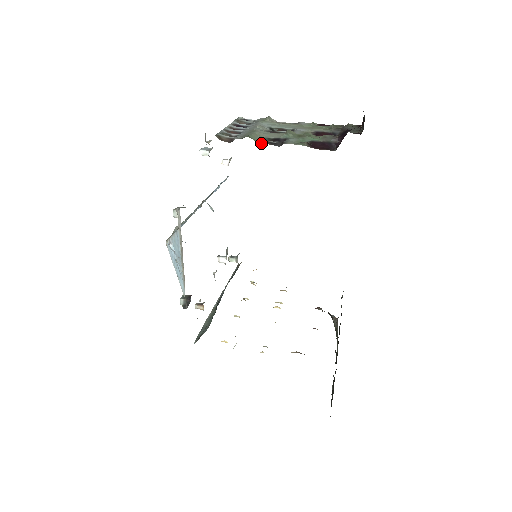
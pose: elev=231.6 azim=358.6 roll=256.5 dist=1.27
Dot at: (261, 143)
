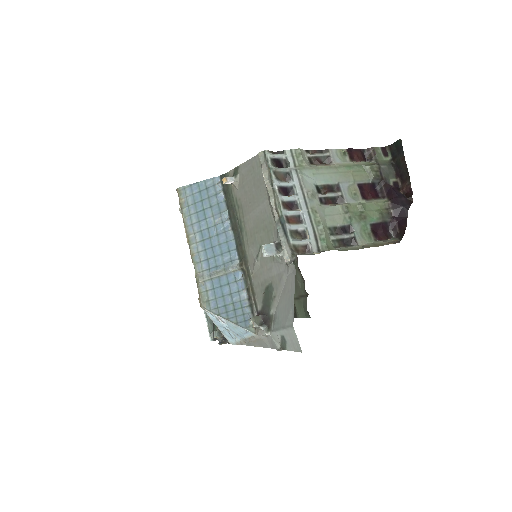
Dot at: (334, 244)
